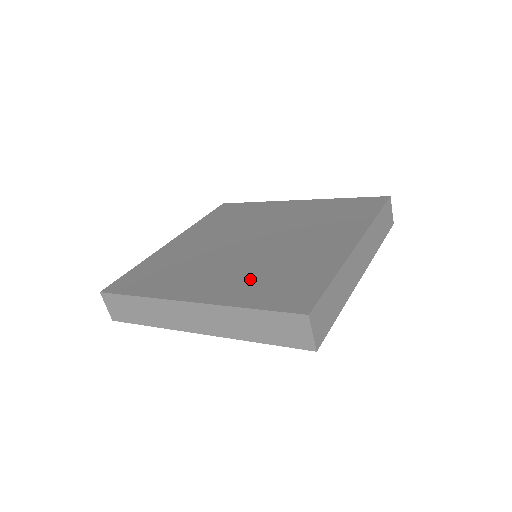
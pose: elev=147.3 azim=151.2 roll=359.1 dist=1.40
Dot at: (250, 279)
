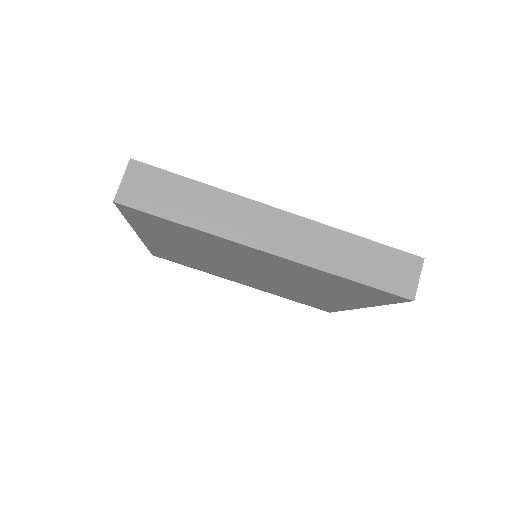
Dot at: occluded
